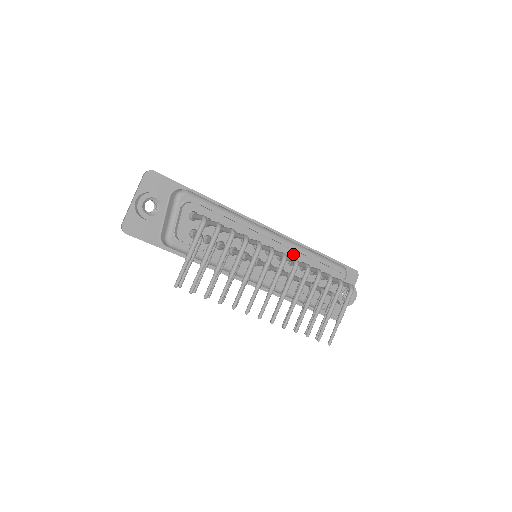
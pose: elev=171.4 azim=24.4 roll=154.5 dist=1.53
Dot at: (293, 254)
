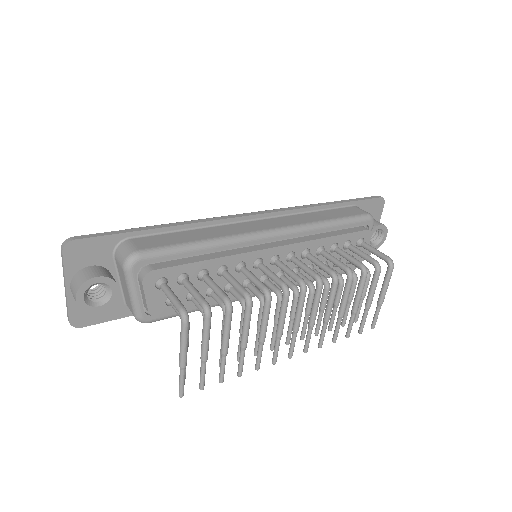
Dot at: (305, 245)
